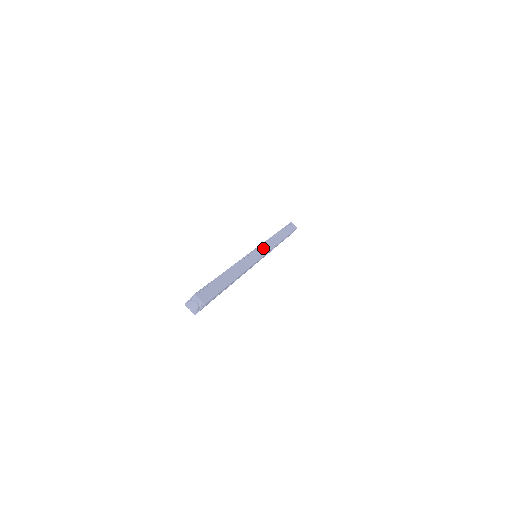
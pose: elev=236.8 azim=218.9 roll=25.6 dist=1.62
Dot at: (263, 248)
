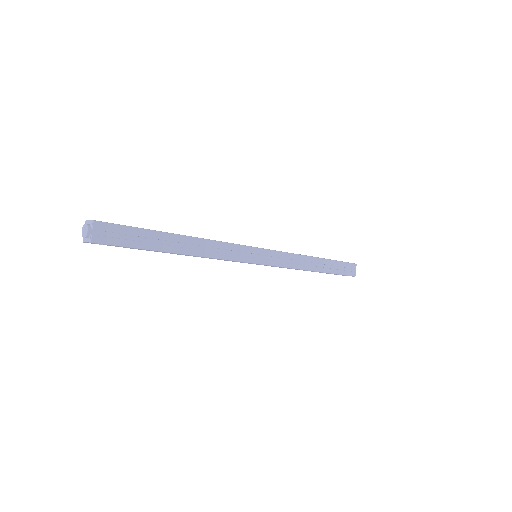
Dot at: occluded
